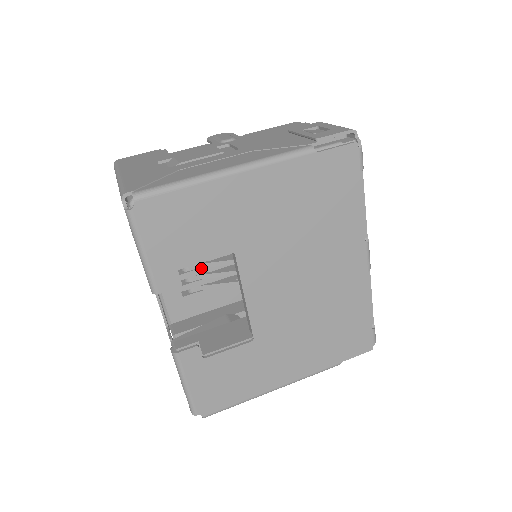
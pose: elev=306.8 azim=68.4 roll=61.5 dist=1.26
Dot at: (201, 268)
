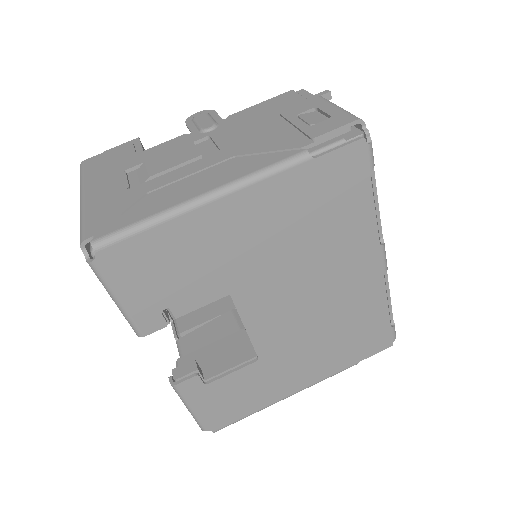
Dot at: occluded
